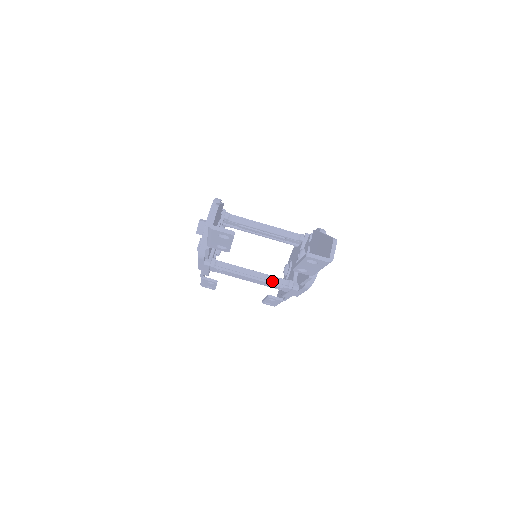
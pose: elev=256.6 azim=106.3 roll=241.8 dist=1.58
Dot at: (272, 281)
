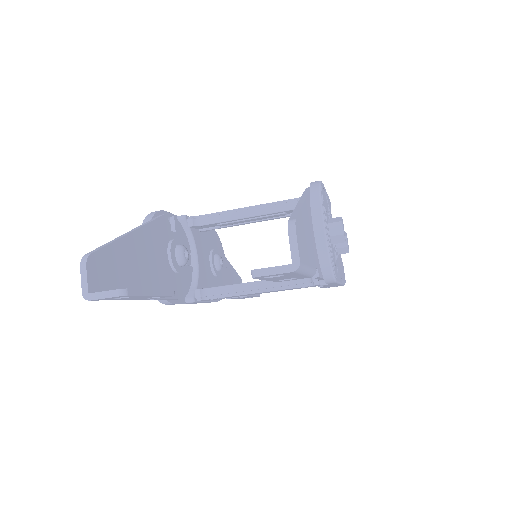
Dot at: (287, 285)
